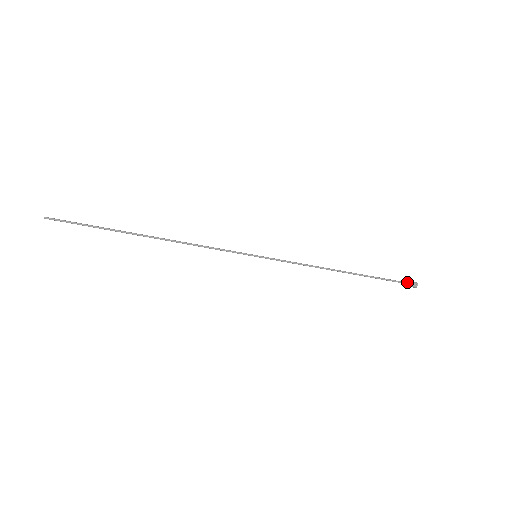
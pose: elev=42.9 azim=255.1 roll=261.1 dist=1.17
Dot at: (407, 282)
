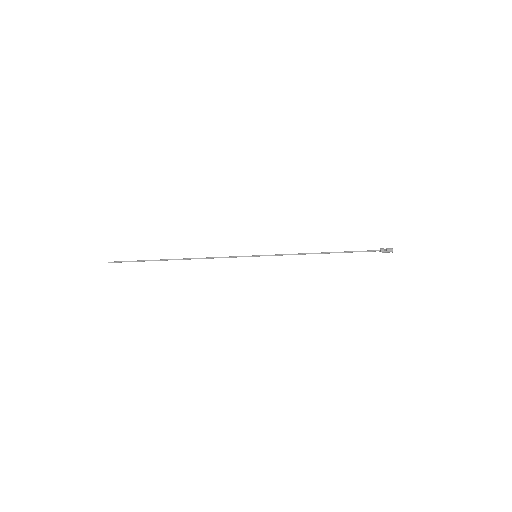
Dot at: (383, 249)
